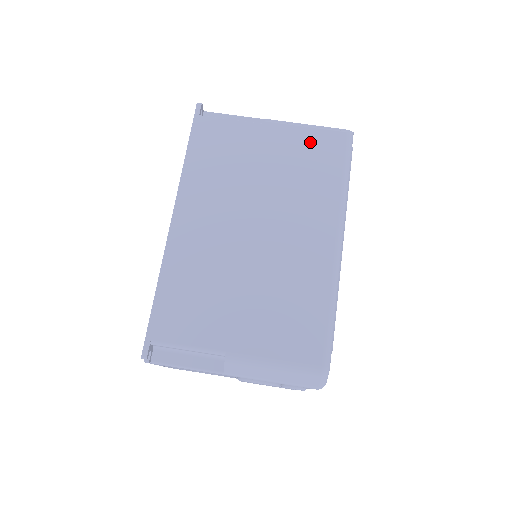
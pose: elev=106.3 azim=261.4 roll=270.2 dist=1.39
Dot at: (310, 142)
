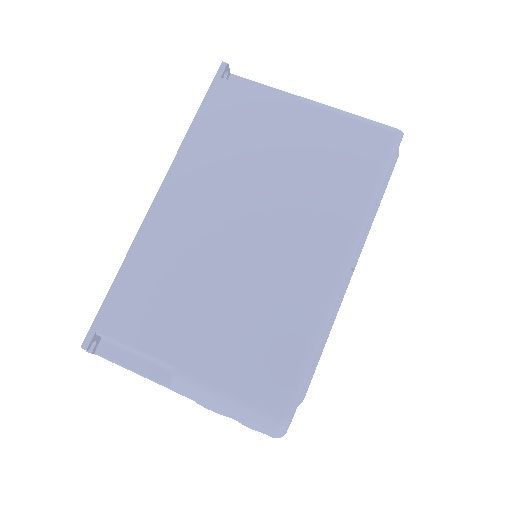
Dot at: (344, 136)
